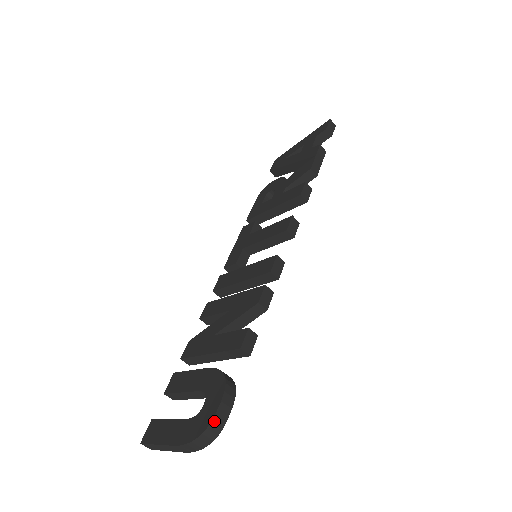
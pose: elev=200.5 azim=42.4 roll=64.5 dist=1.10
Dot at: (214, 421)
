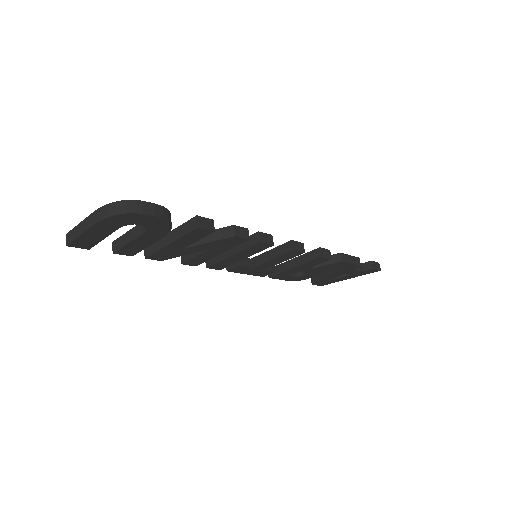
Dot at: (138, 202)
